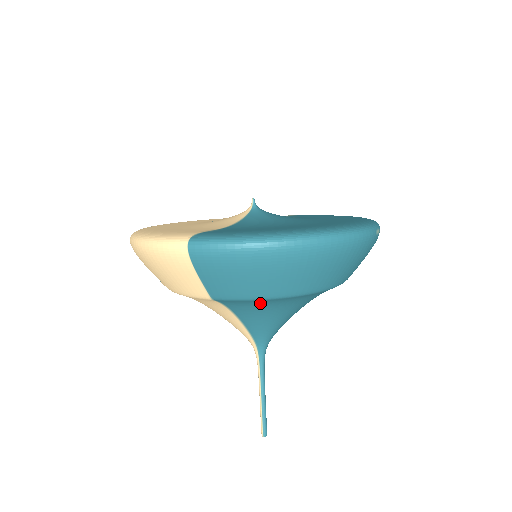
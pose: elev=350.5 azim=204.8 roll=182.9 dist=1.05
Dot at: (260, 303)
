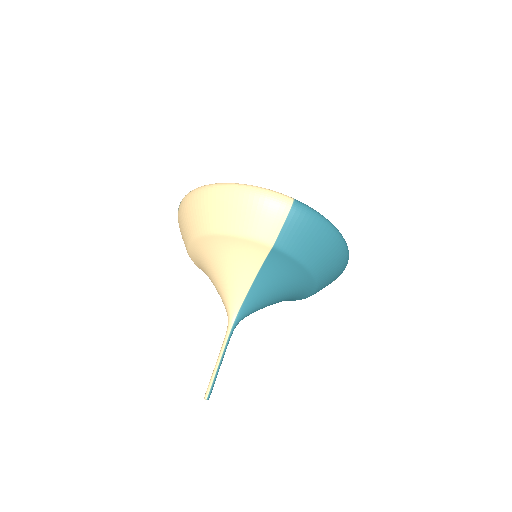
Dot at: (291, 269)
